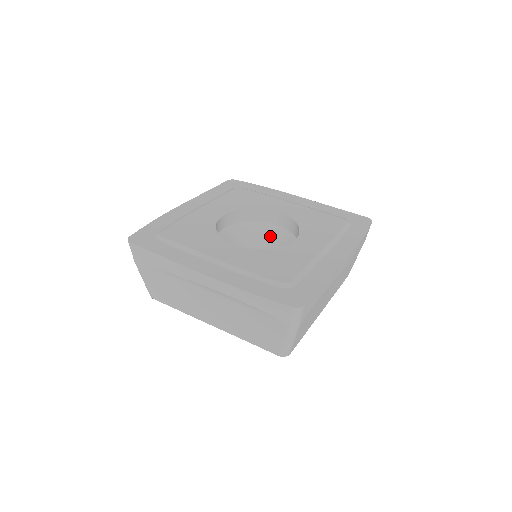
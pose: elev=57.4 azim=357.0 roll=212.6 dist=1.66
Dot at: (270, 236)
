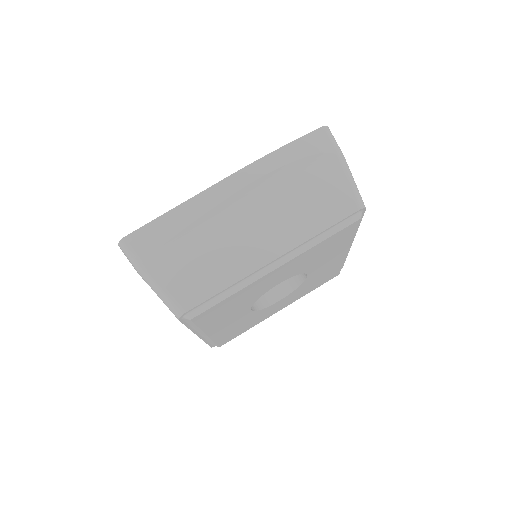
Dot at: occluded
